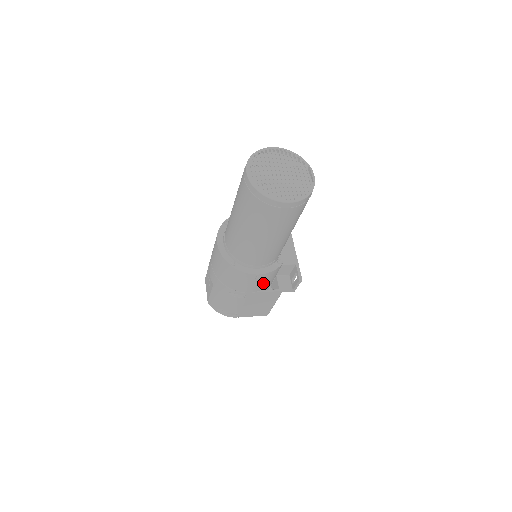
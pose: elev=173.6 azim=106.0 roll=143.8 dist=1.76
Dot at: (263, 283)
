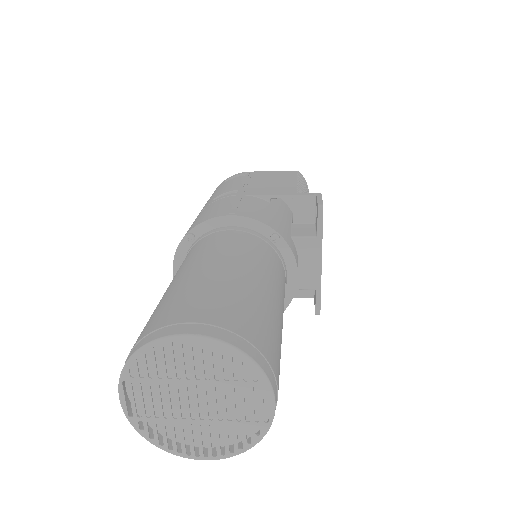
Dot at: occluded
